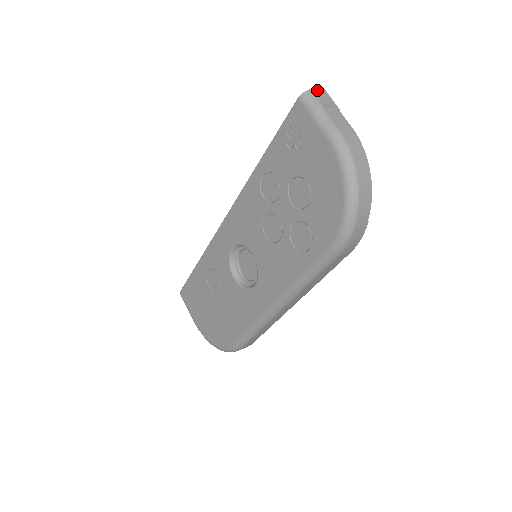
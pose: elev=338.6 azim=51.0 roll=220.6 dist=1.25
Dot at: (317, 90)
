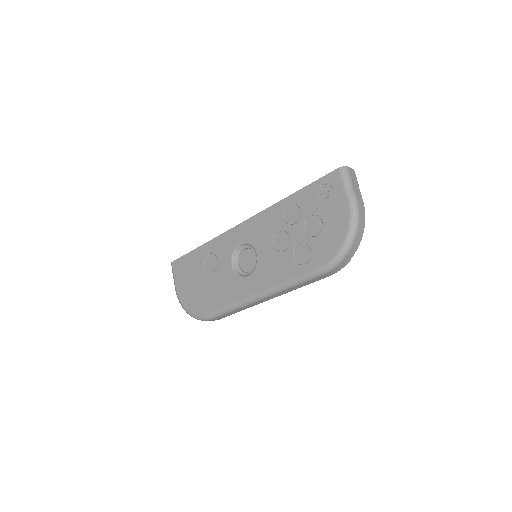
Dot at: (350, 168)
